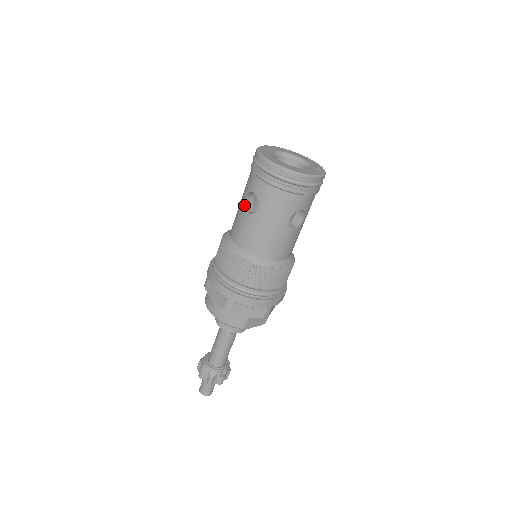
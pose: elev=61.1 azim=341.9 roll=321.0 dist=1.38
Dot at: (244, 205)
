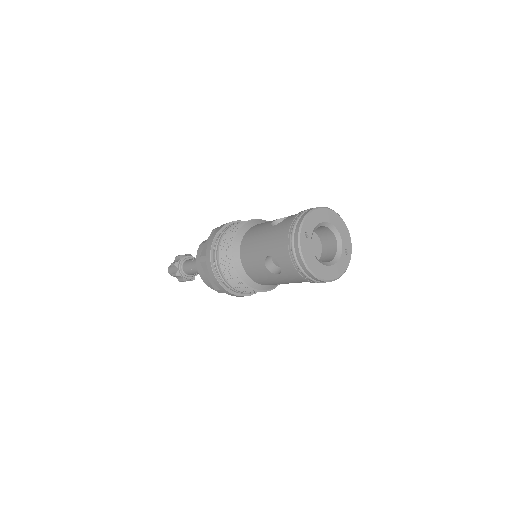
Dot at: (265, 259)
